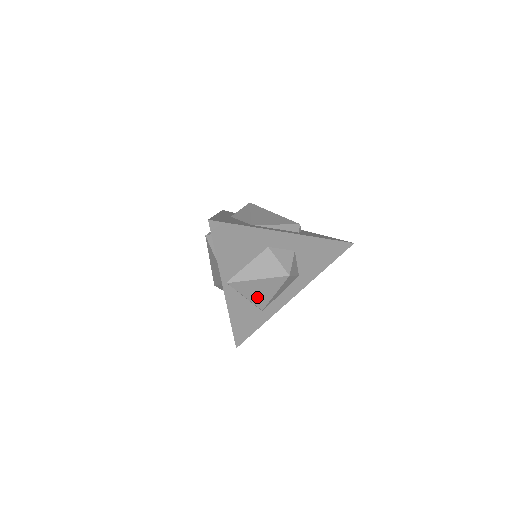
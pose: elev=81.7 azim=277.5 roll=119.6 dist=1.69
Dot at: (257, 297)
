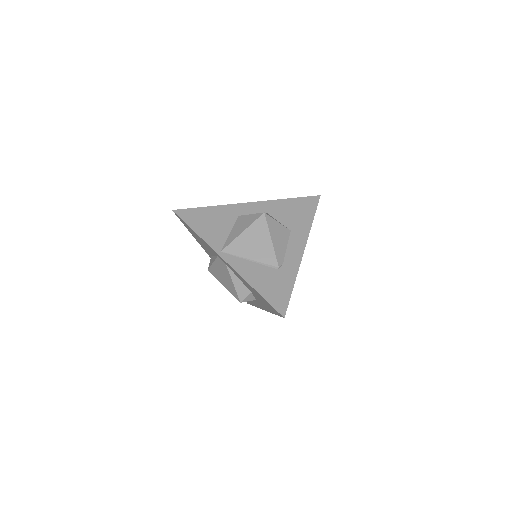
Dot at: (260, 253)
